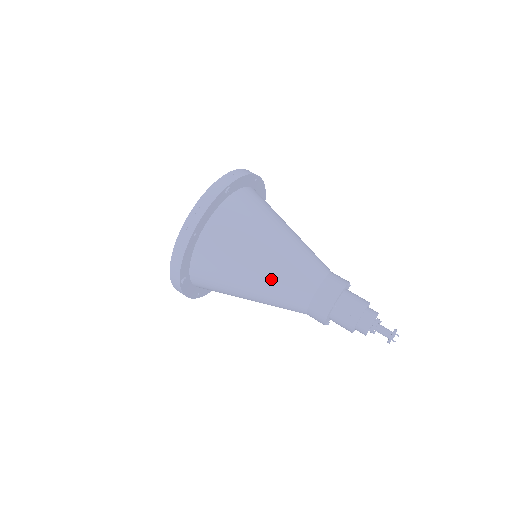
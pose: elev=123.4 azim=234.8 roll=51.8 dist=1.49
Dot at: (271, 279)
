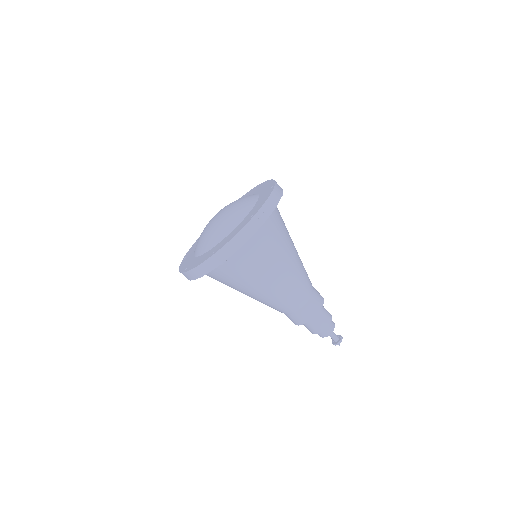
Dot at: occluded
